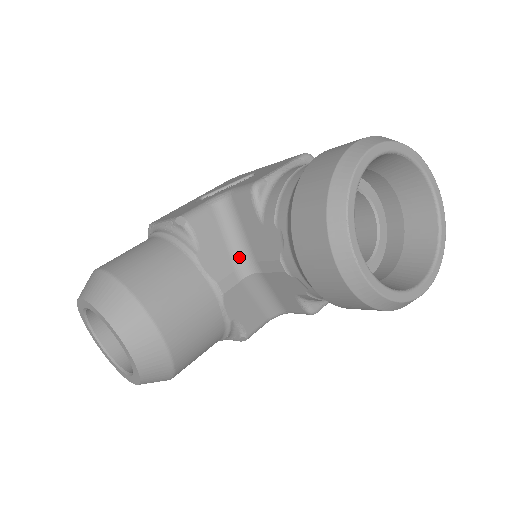
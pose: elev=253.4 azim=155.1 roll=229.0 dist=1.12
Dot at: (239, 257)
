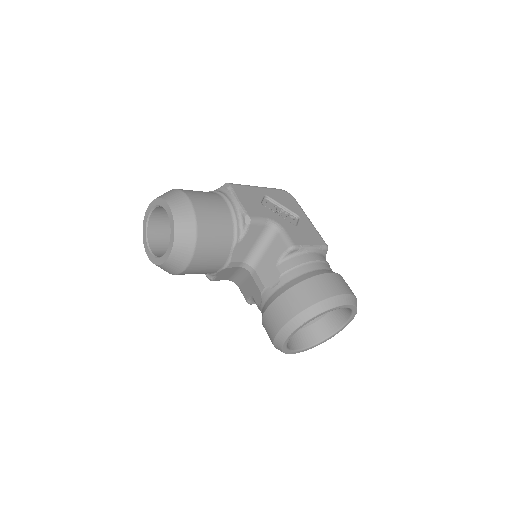
Dot at: (251, 258)
